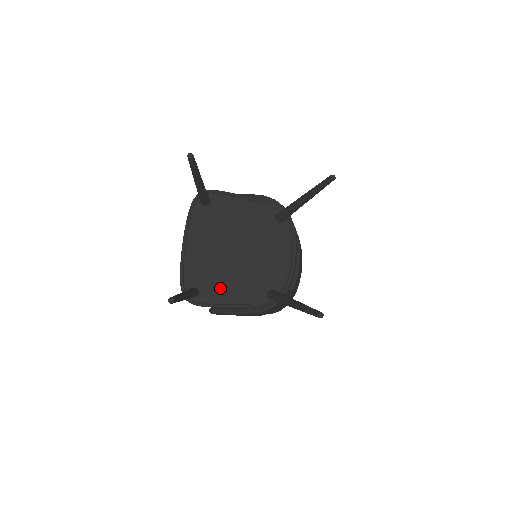
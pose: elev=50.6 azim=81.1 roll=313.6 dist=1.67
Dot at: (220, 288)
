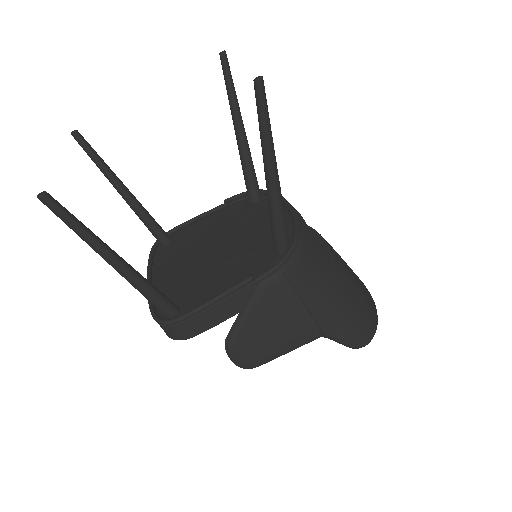
Dot at: (207, 288)
